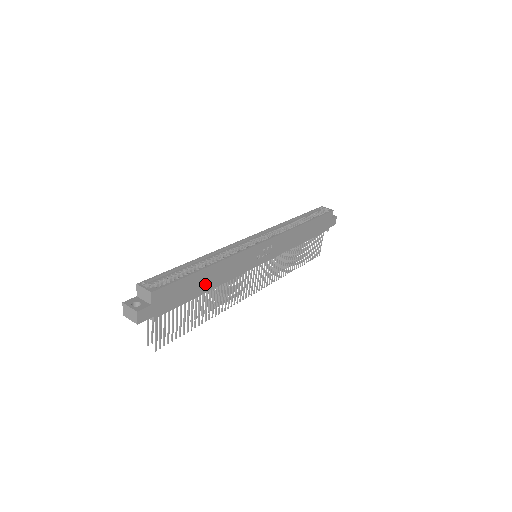
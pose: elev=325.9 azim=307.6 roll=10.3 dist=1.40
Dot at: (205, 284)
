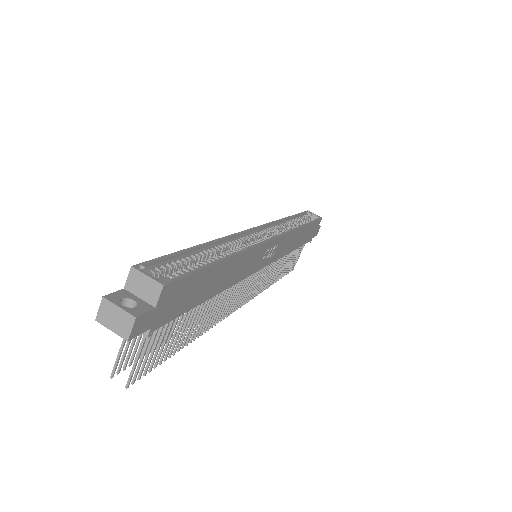
Dot at: (215, 284)
